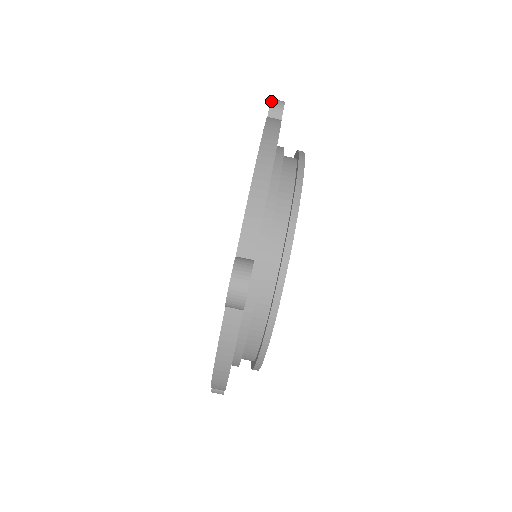
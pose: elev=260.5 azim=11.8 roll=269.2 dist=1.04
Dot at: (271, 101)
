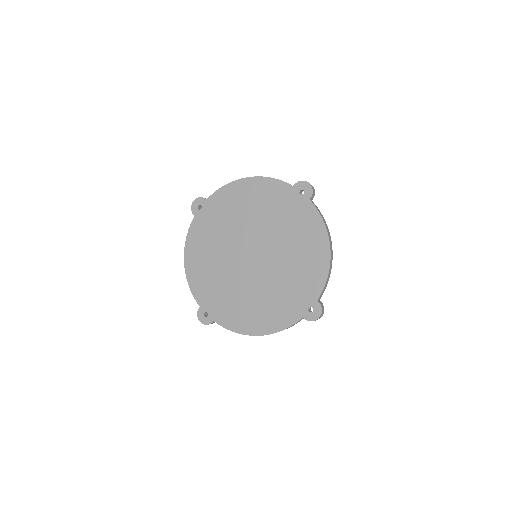
Dot at: (198, 197)
